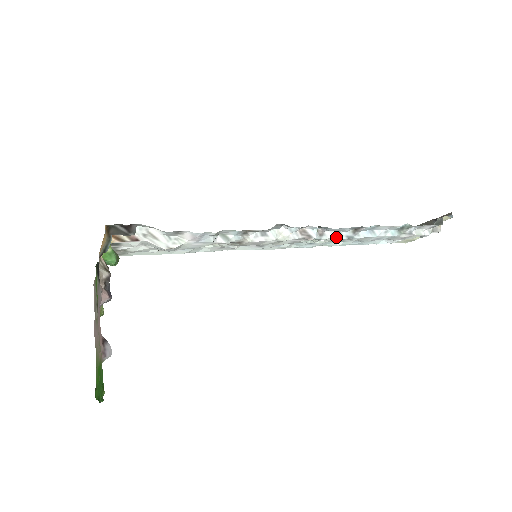
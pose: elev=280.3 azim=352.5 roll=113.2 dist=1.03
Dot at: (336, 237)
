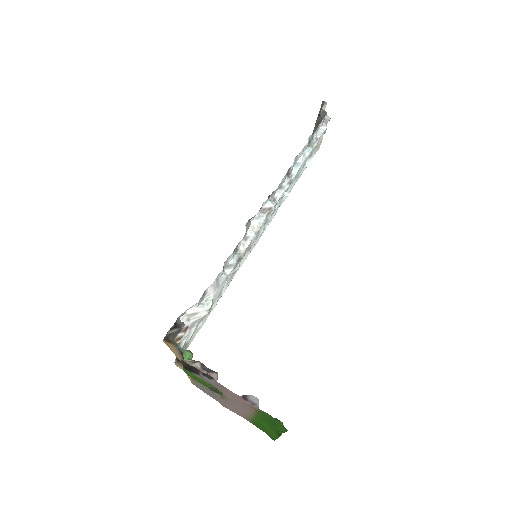
Dot at: (283, 191)
